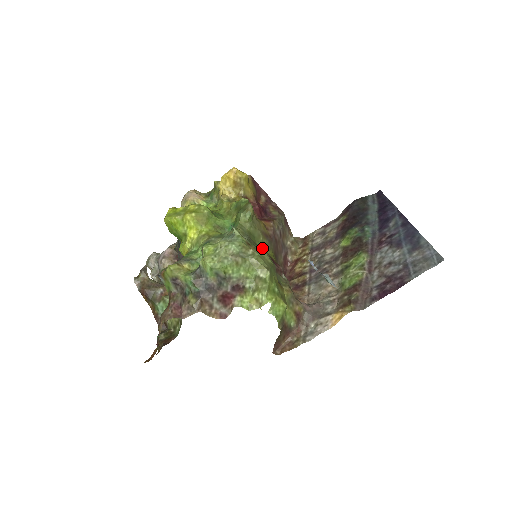
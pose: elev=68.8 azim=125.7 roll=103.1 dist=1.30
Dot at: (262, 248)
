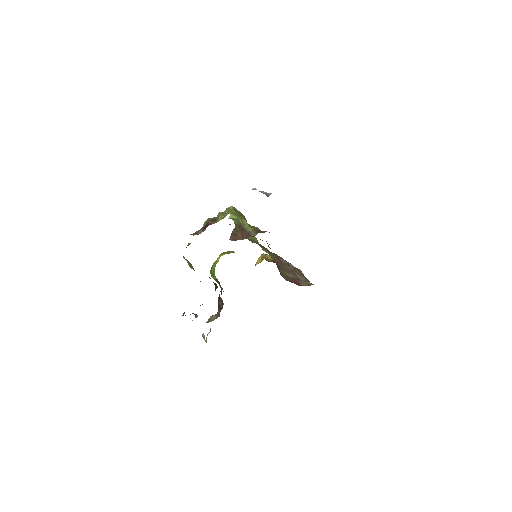
Dot at: occluded
